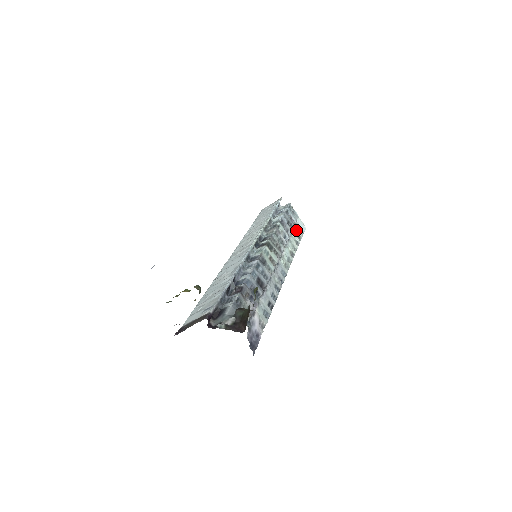
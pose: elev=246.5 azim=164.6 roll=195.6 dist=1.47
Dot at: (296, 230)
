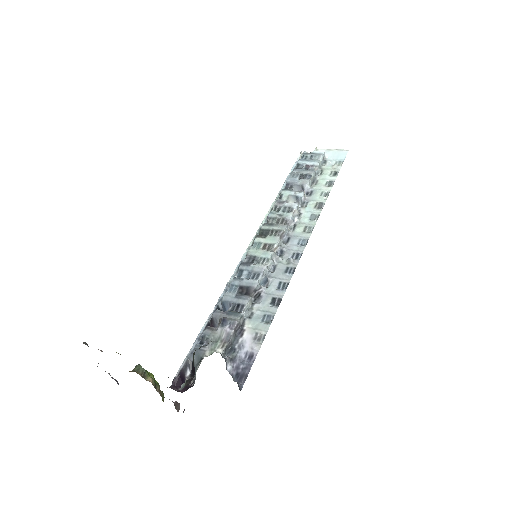
Dot at: (327, 170)
